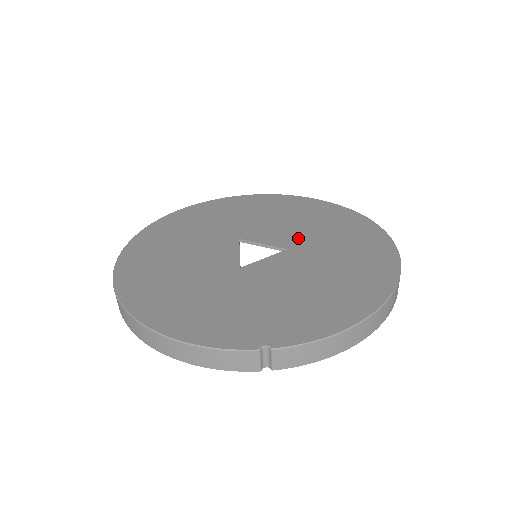
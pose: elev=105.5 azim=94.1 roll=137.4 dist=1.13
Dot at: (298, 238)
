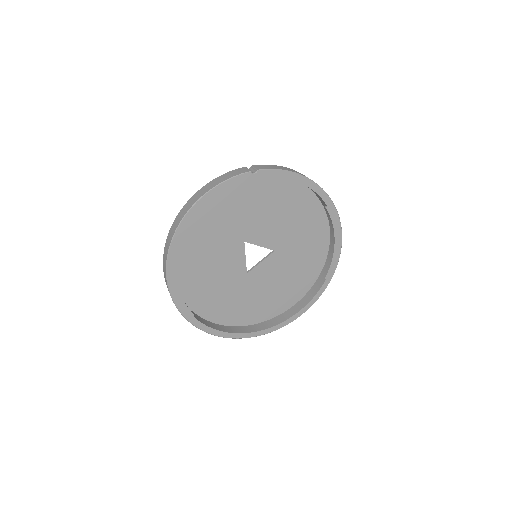
Dot at: (282, 259)
